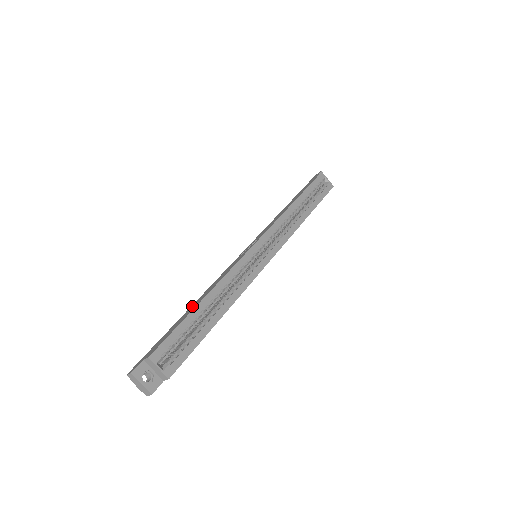
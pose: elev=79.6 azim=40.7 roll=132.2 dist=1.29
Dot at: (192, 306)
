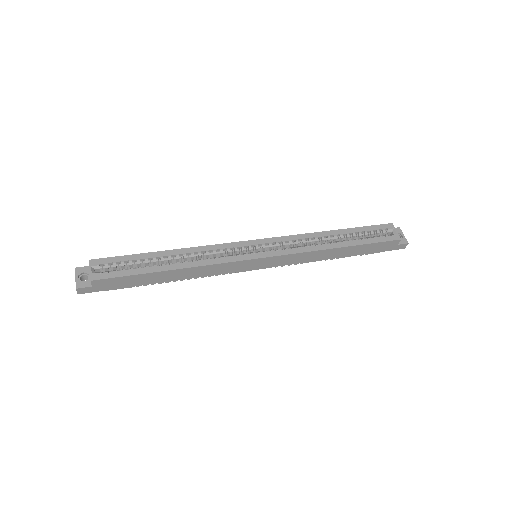
Dot at: occluded
